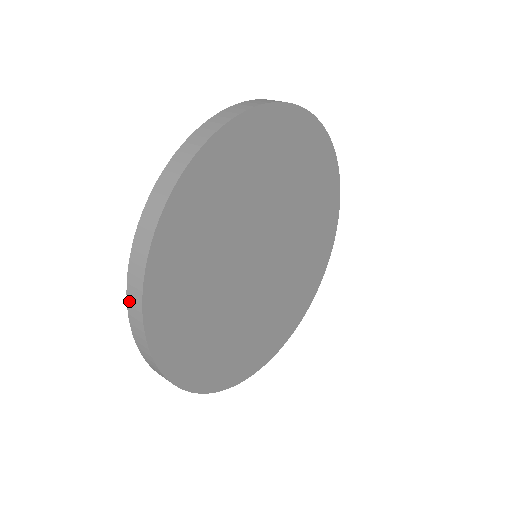
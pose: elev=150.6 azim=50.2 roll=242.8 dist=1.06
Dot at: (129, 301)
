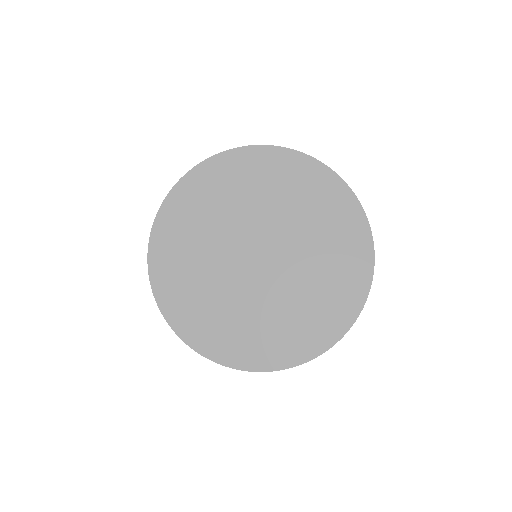
Dot at: occluded
